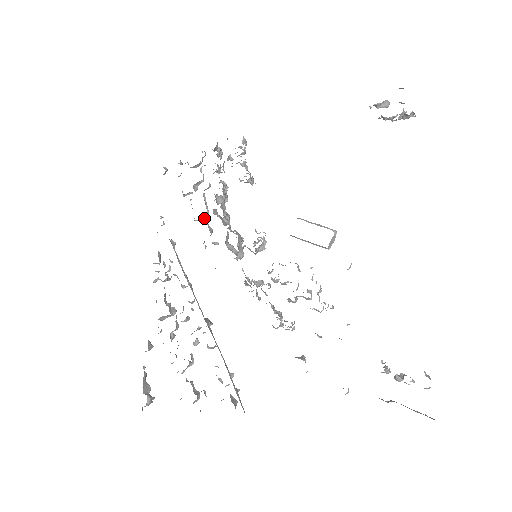
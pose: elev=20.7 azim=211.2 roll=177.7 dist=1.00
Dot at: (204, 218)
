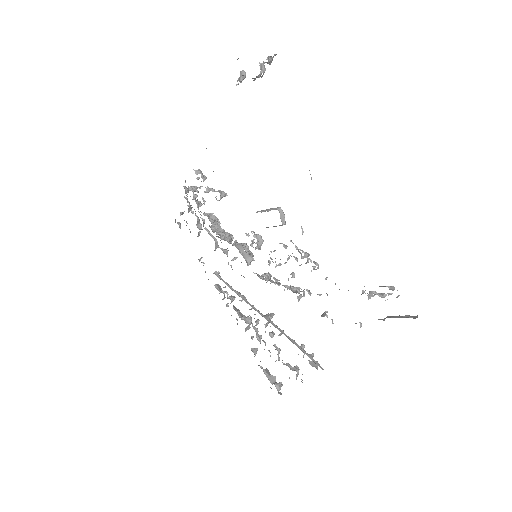
Dot at: (218, 245)
